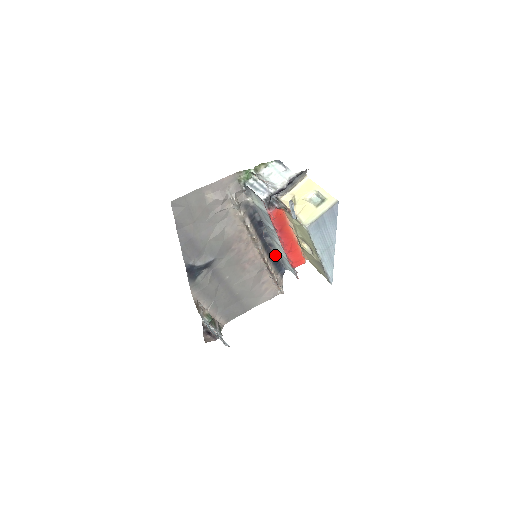
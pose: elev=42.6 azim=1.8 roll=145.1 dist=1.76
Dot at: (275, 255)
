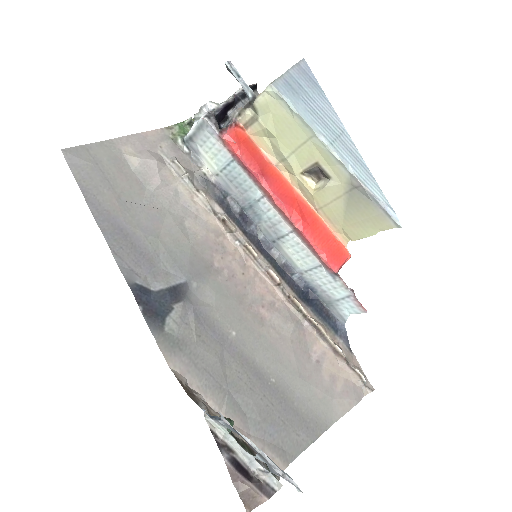
Dot at: (308, 294)
